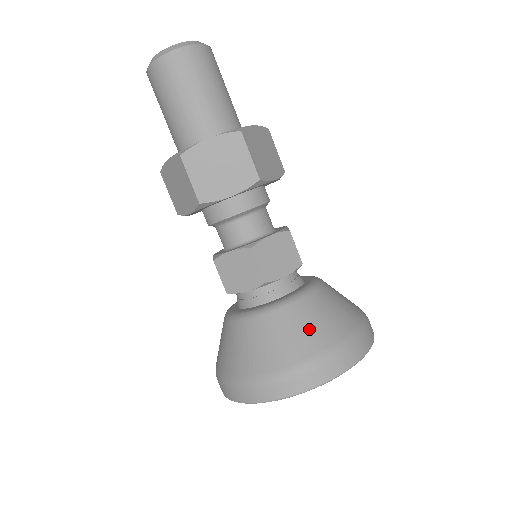
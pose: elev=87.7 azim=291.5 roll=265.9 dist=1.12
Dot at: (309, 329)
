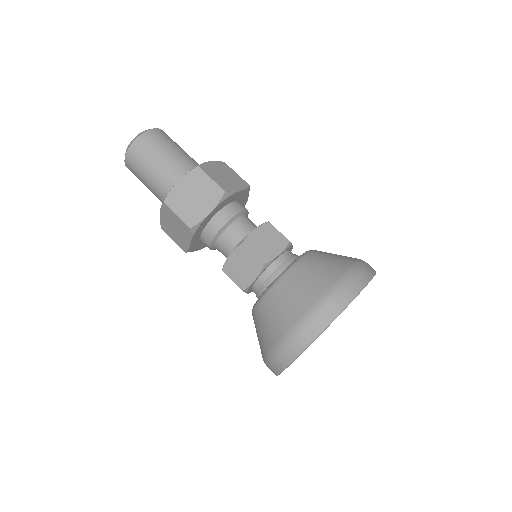
Dot at: (309, 280)
